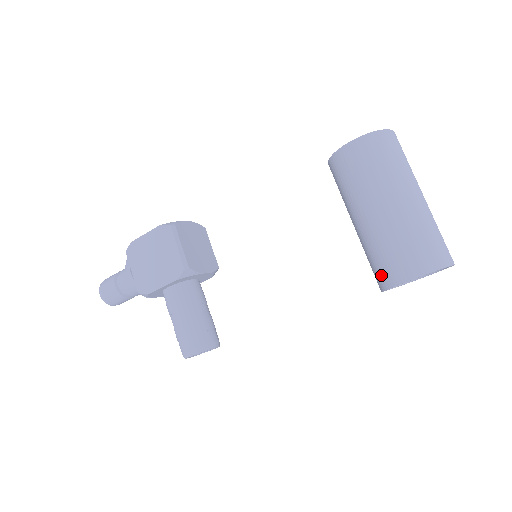
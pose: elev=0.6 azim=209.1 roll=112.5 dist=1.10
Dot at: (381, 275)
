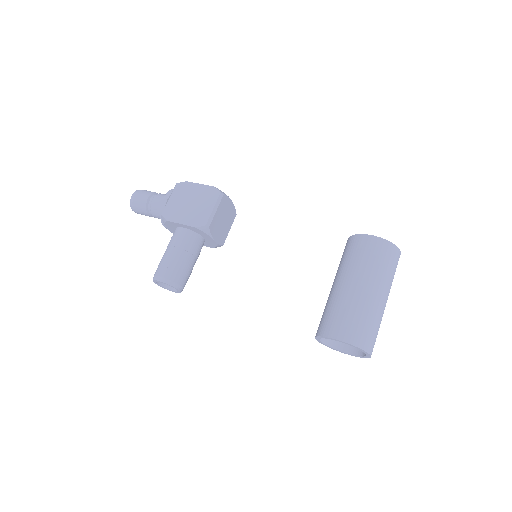
Dot at: (324, 325)
